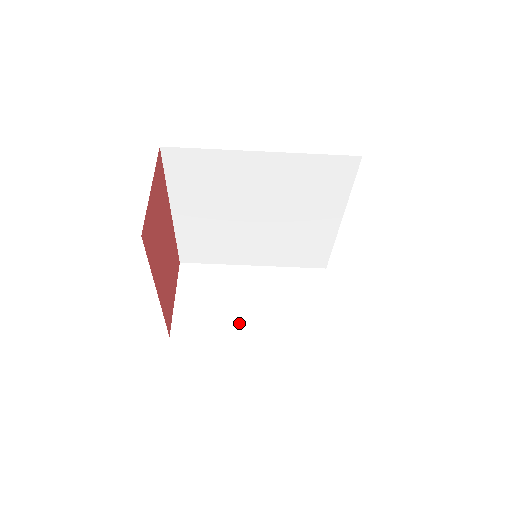
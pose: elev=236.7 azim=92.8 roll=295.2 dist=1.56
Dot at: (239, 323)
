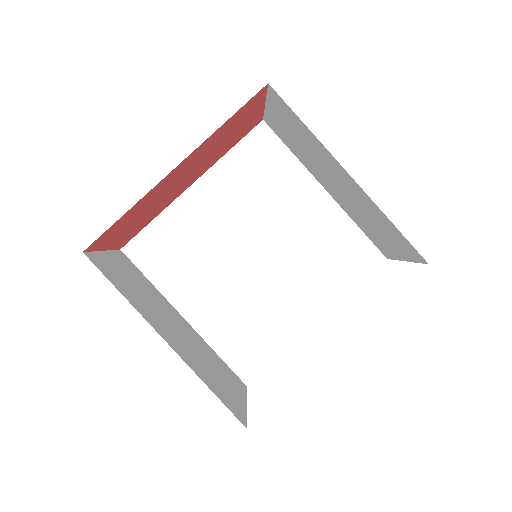
Dot at: (158, 322)
